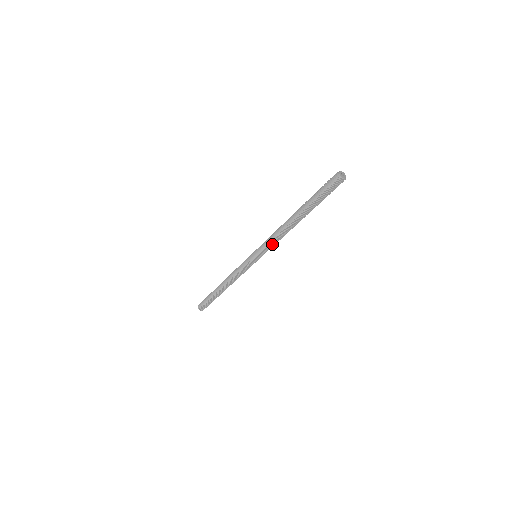
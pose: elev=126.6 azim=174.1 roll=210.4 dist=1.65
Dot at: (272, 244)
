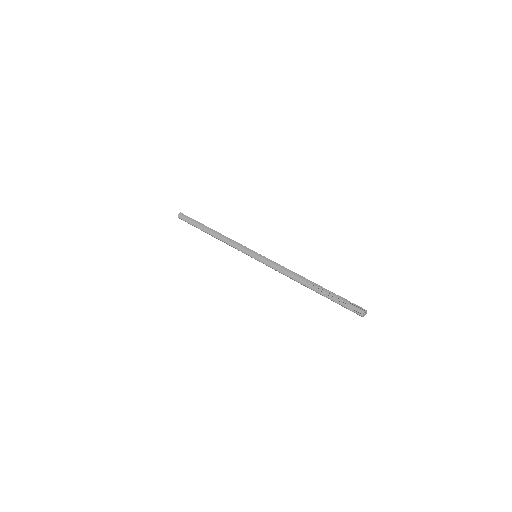
Dot at: (275, 270)
